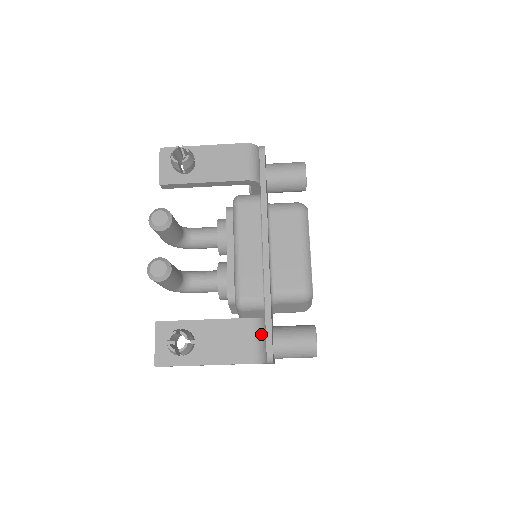
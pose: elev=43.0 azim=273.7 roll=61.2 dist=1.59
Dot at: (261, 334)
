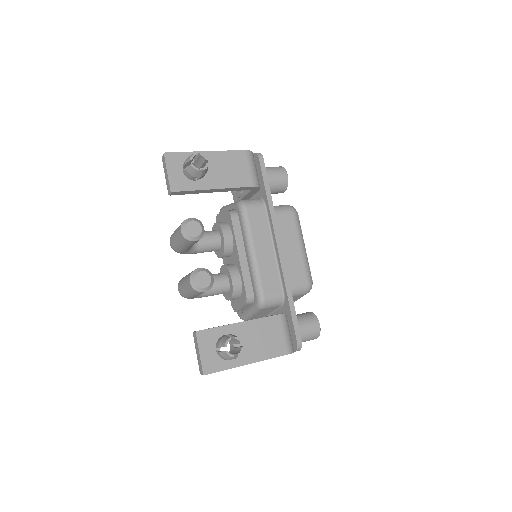
Dot at: (288, 327)
